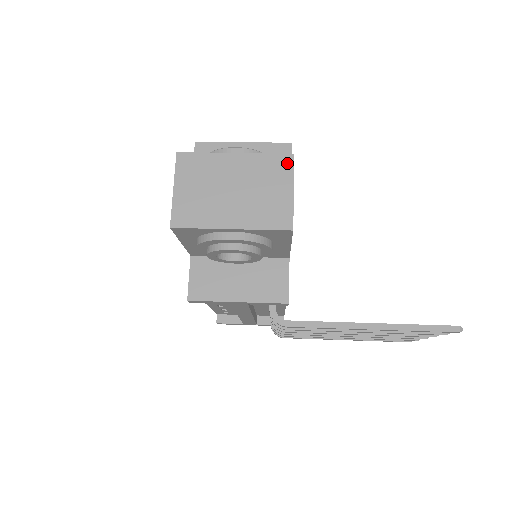
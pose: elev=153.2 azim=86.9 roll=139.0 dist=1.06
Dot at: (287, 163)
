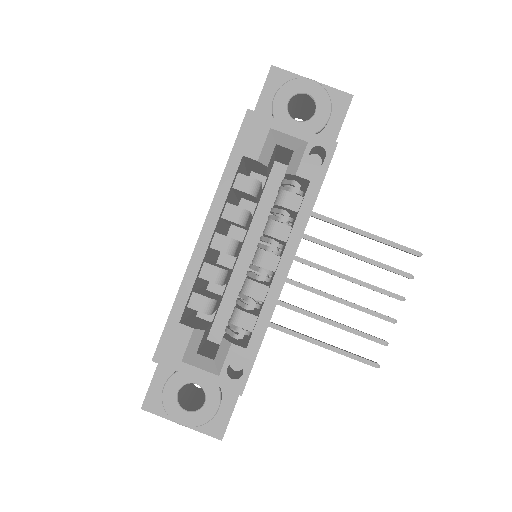
Dot at: (218, 436)
